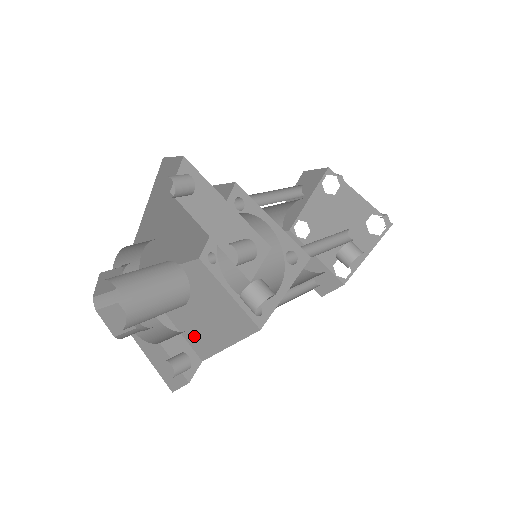
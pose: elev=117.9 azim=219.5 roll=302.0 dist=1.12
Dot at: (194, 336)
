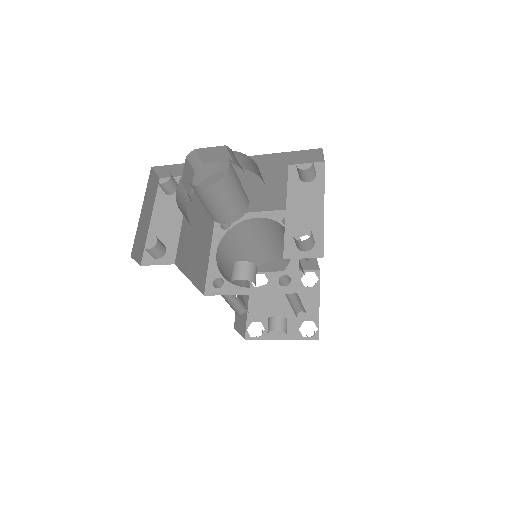
Dot at: (183, 246)
